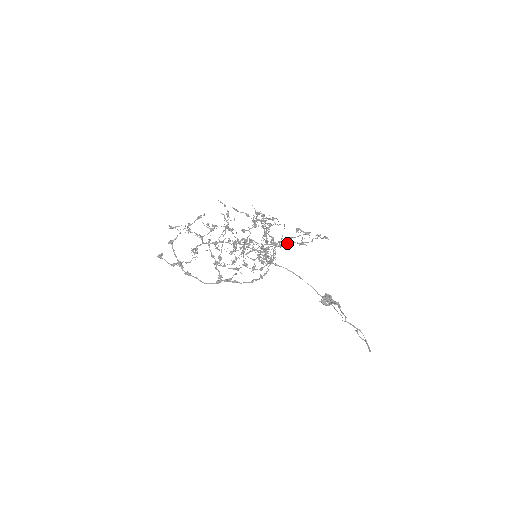
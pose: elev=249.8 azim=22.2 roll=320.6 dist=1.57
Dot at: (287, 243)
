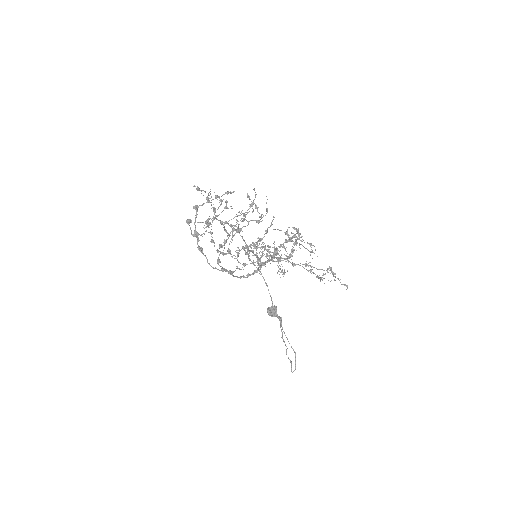
Dot at: (307, 270)
